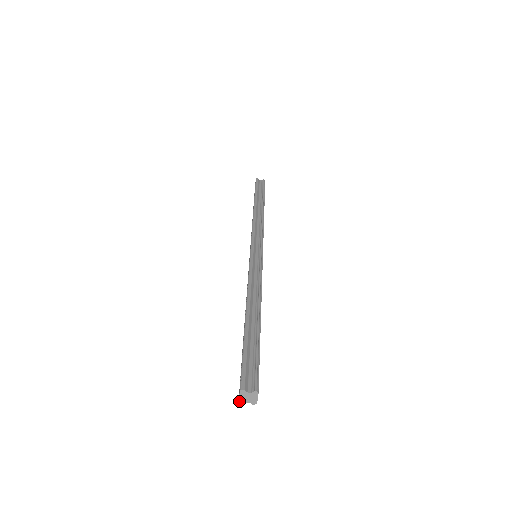
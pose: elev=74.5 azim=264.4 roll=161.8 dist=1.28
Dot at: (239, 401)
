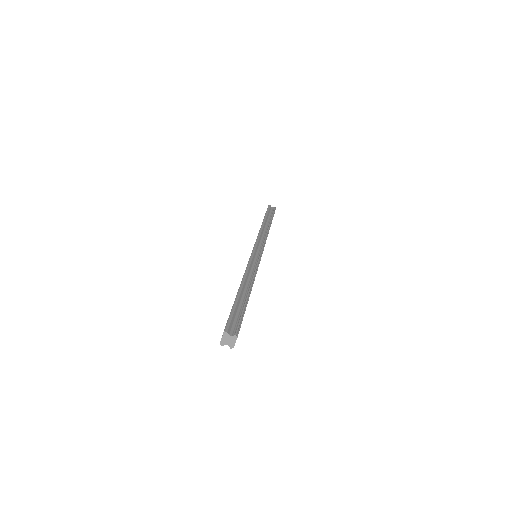
Dot at: (220, 342)
